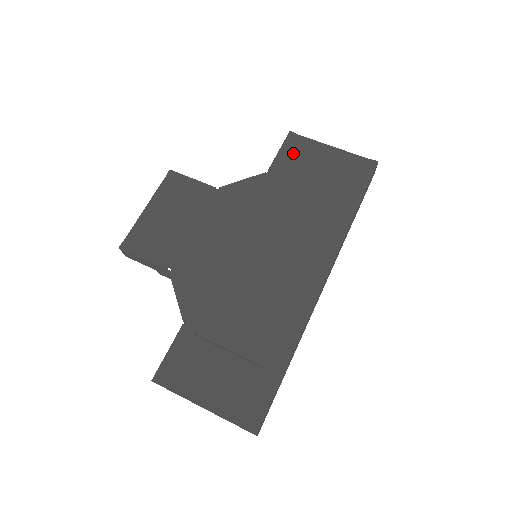
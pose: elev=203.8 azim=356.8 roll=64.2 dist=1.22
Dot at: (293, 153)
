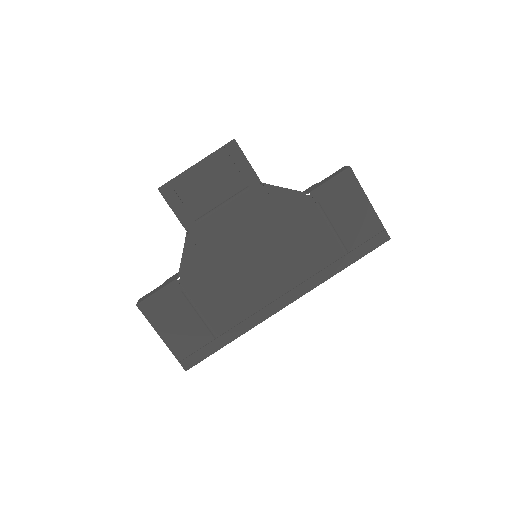
Dot at: (339, 189)
